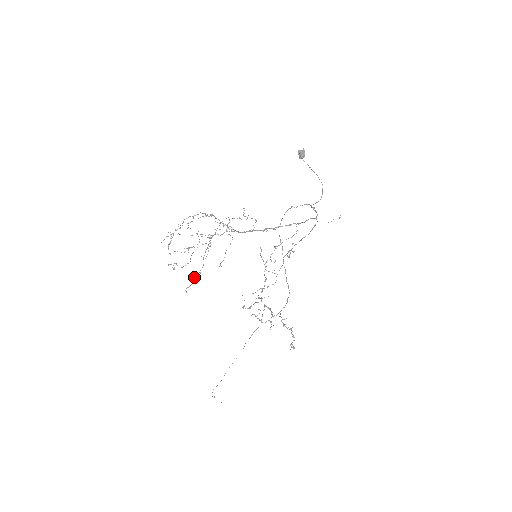
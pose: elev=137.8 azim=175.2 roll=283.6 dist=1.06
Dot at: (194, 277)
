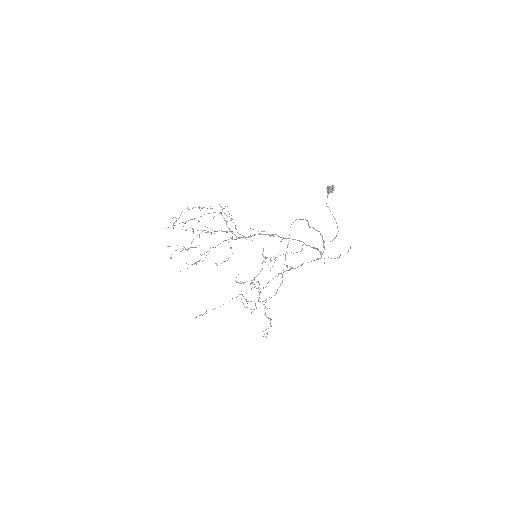
Dot at: occluded
